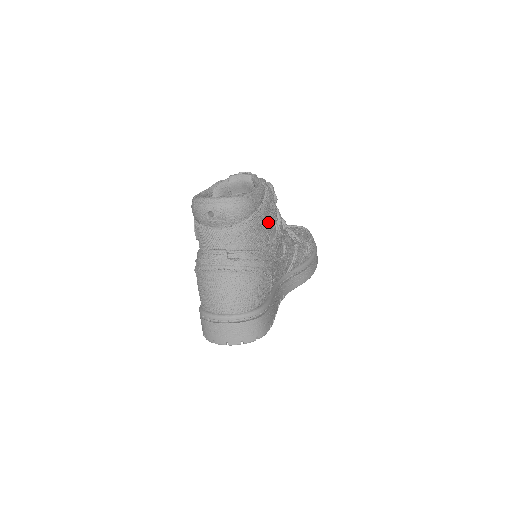
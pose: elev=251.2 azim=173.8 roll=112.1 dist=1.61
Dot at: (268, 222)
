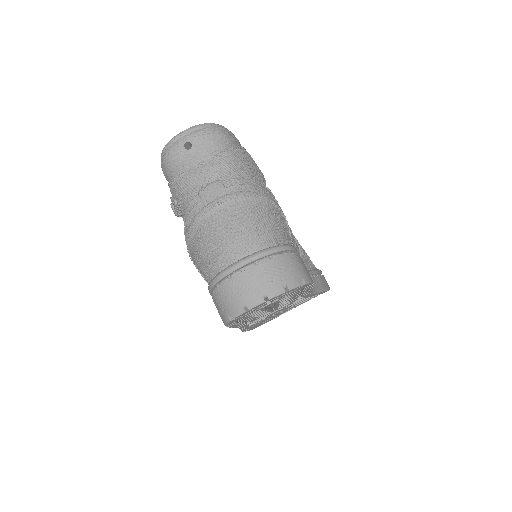
Dot at: (257, 167)
